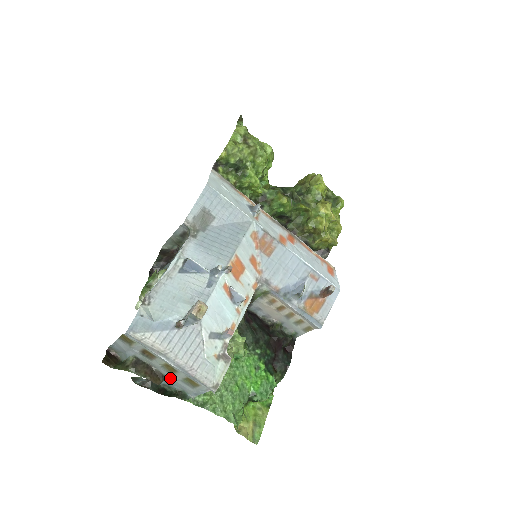
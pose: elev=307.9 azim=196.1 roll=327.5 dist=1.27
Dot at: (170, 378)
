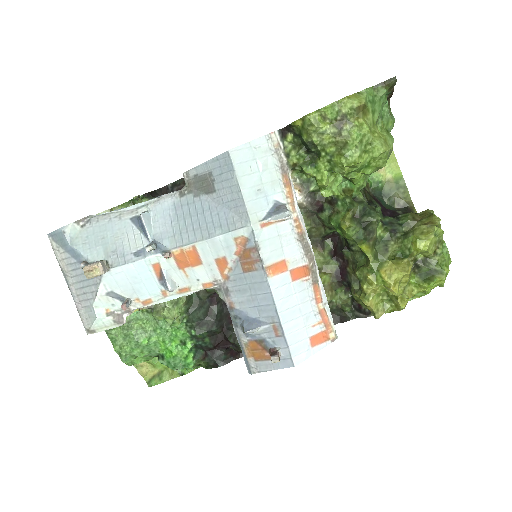
Dot at: occluded
